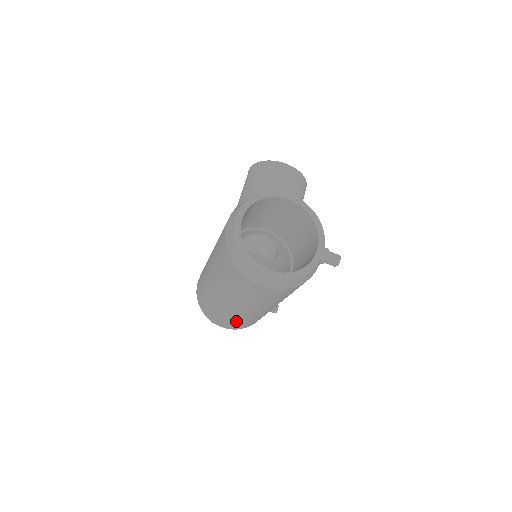
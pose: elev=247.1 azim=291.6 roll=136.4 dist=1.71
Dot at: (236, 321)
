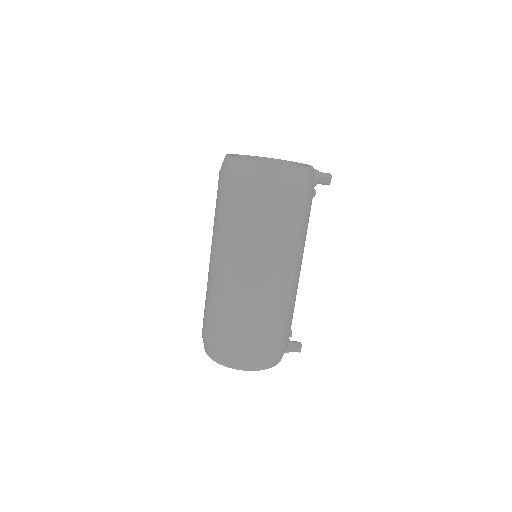
Dot at: (258, 319)
